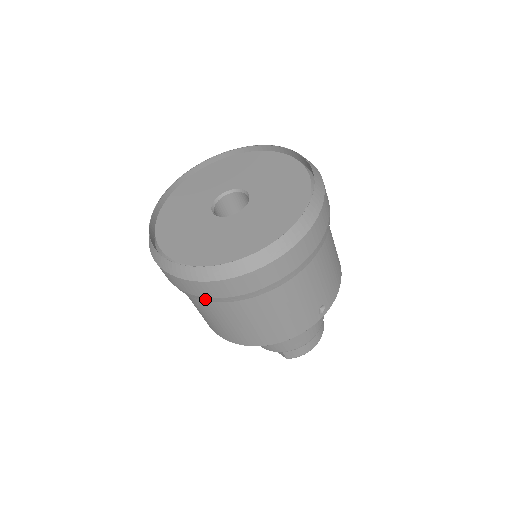
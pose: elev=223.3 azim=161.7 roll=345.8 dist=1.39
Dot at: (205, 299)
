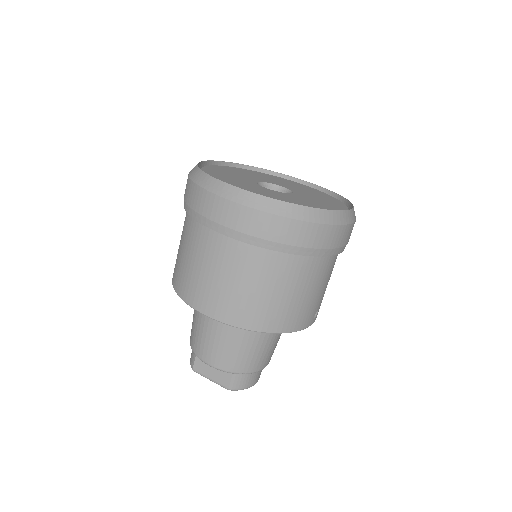
Dot at: (263, 243)
